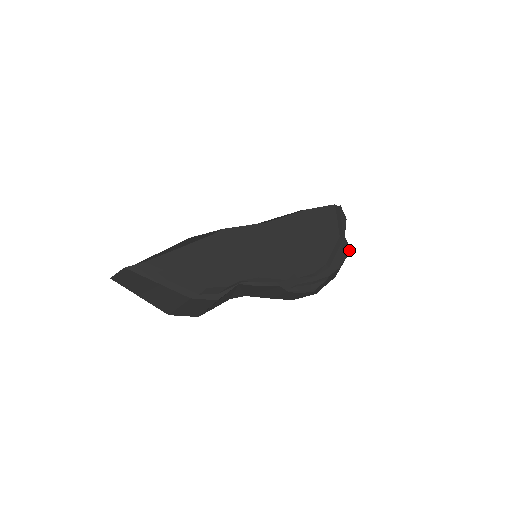
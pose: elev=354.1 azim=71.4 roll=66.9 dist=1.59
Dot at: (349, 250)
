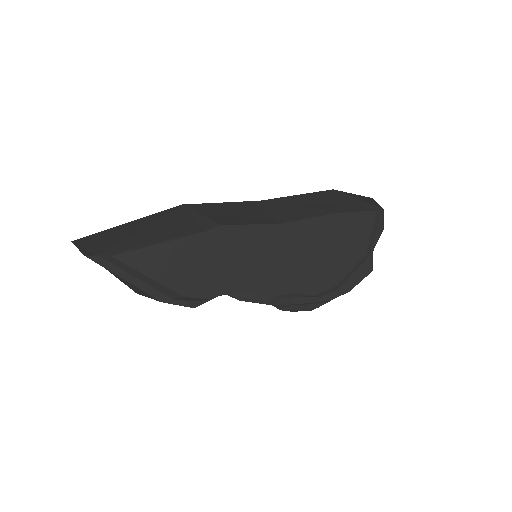
Dot at: (371, 271)
